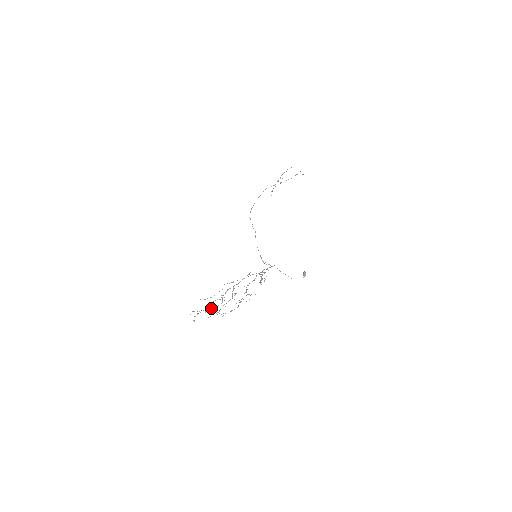
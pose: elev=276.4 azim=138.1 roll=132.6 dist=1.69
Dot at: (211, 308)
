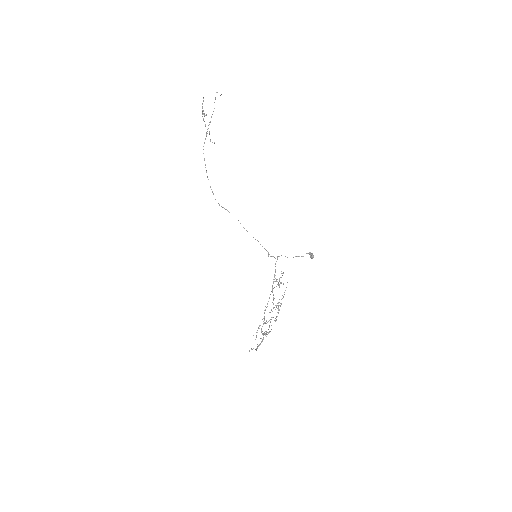
Dot at: (262, 340)
